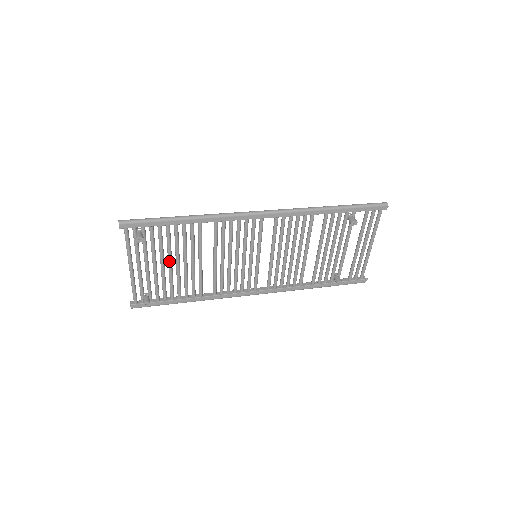
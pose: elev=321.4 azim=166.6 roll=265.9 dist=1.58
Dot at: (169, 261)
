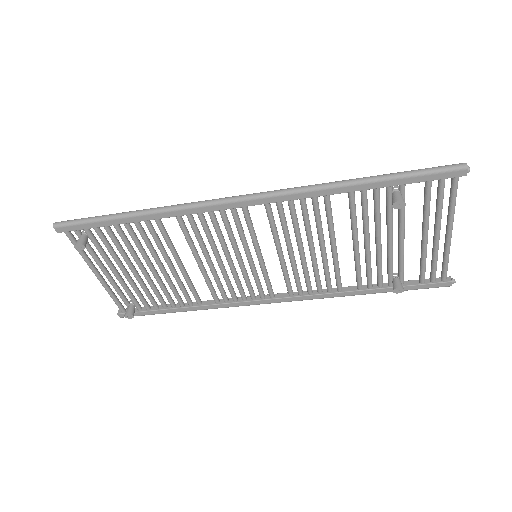
Dot at: occluded
